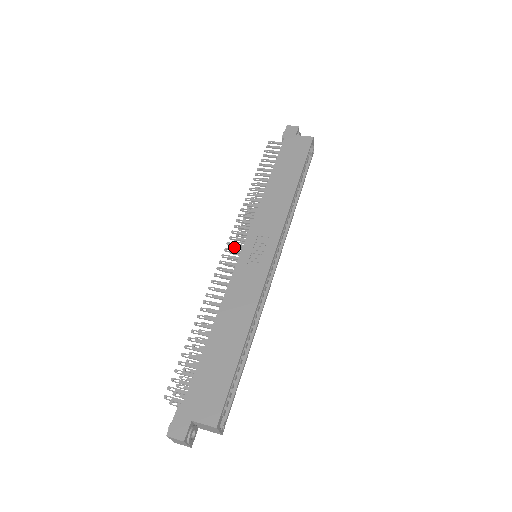
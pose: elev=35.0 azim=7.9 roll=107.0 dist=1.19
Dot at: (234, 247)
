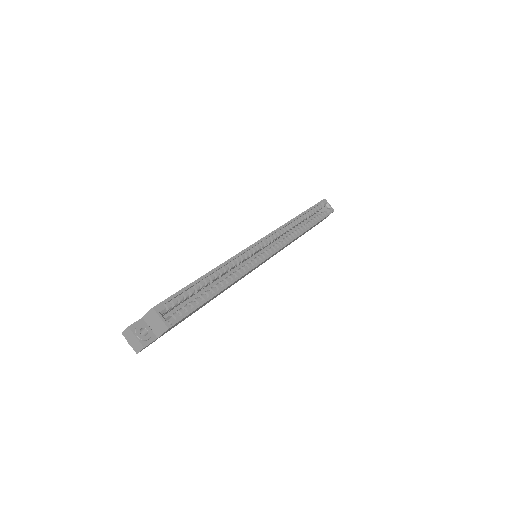
Dot at: occluded
